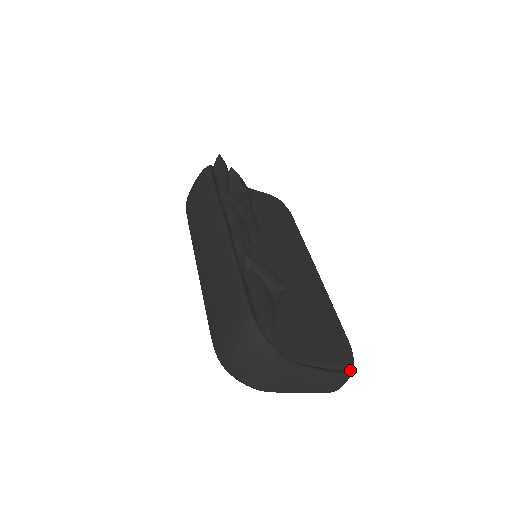
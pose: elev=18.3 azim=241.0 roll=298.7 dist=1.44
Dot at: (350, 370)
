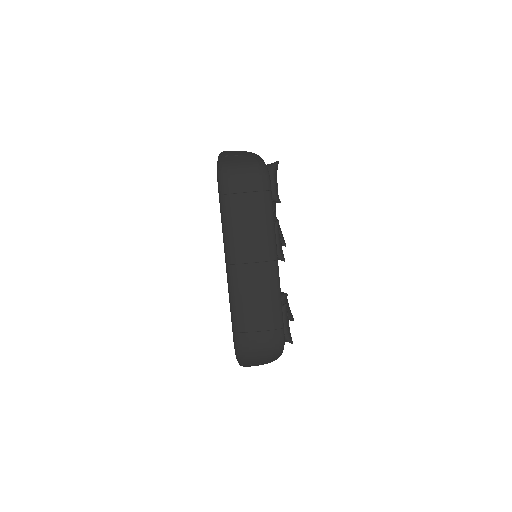
Dot at: occluded
